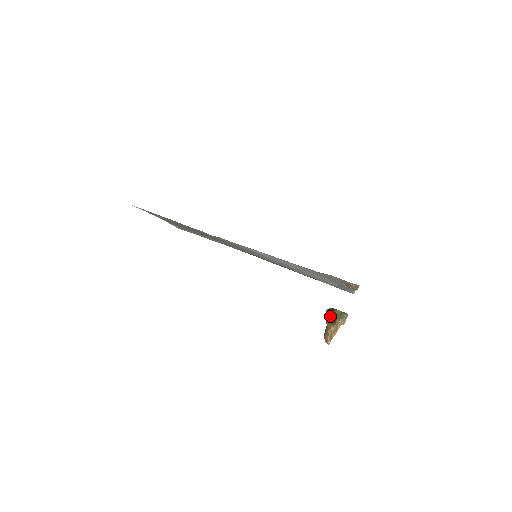
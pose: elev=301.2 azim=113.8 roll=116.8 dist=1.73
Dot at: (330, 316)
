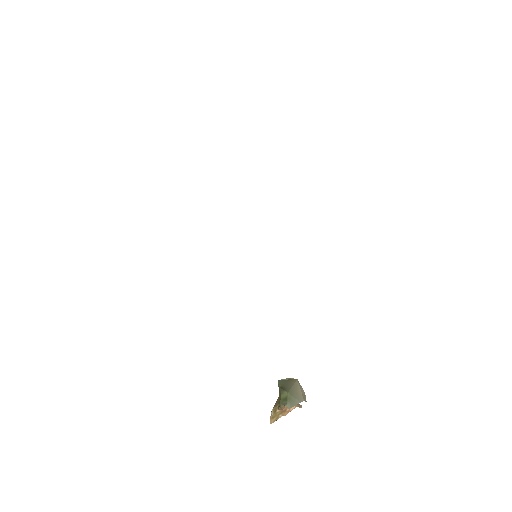
Dot at: occluded
